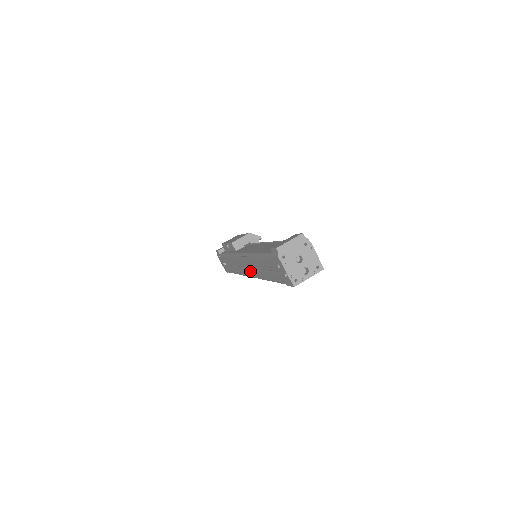
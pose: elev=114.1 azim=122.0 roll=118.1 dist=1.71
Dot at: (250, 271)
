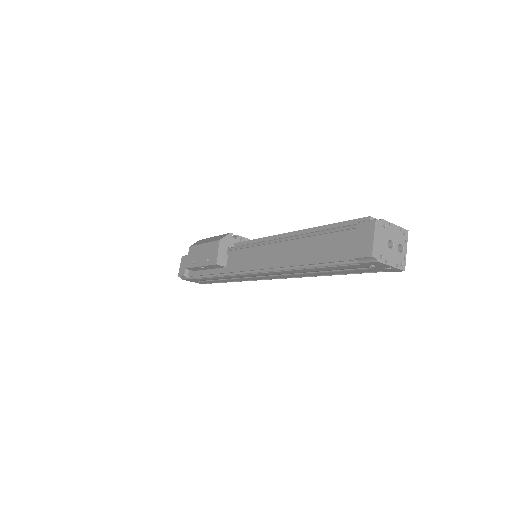
Dot at: (279, 277)
